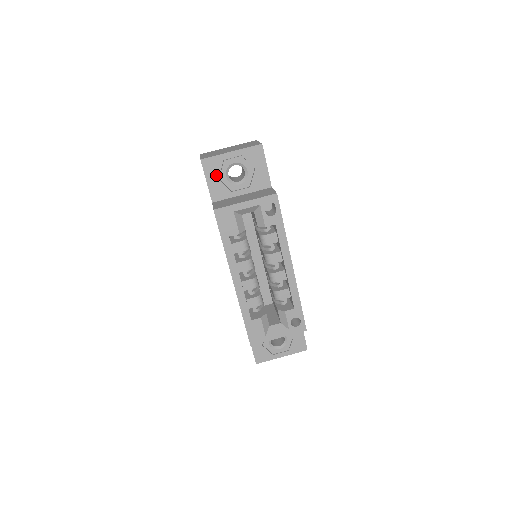
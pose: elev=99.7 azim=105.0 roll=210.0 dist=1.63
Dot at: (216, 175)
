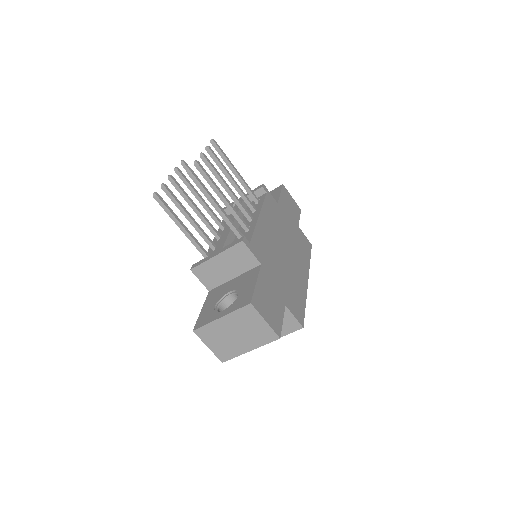
Dot at: occluded
